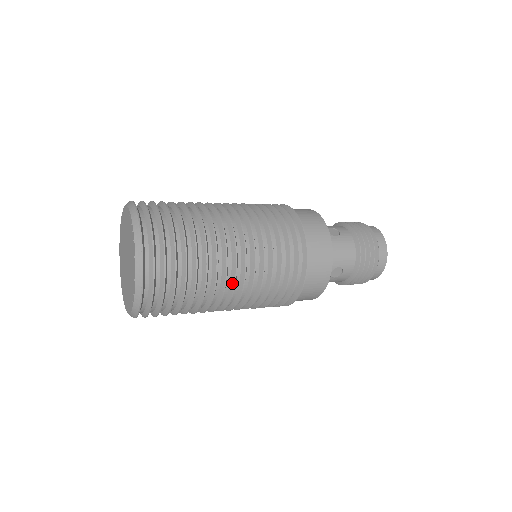
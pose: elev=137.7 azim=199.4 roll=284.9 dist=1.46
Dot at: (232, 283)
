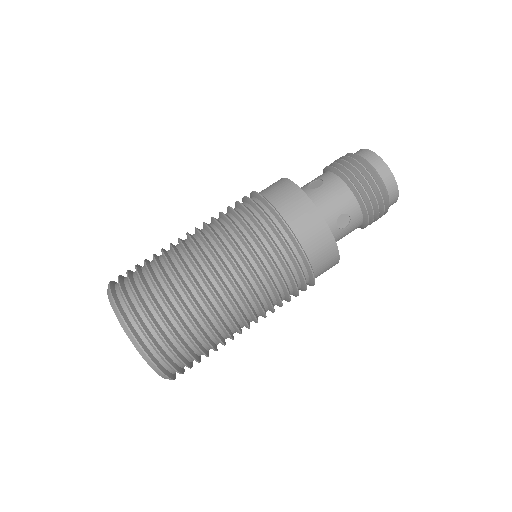
Dot at: (229, 300)
